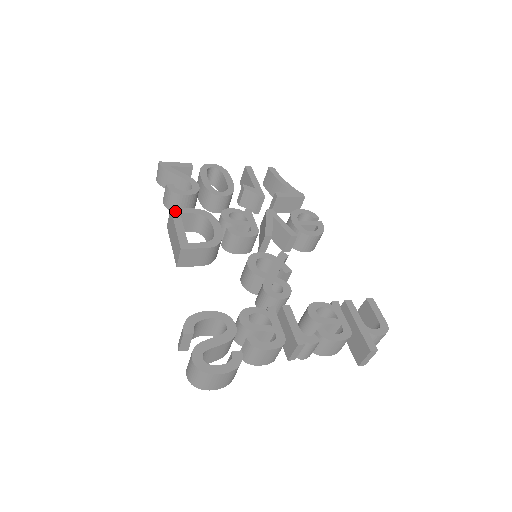
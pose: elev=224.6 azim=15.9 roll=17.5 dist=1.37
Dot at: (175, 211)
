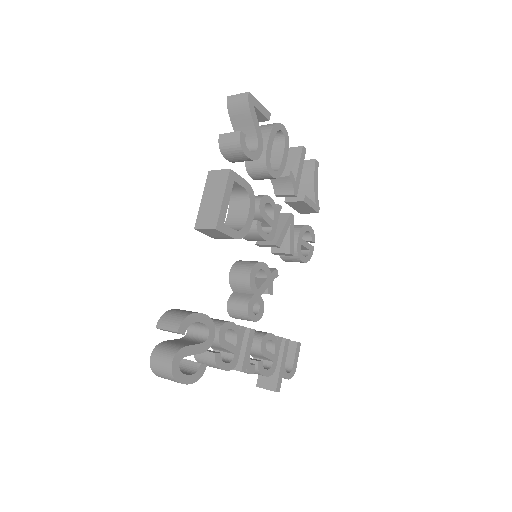
Dot at: (232, 175)
